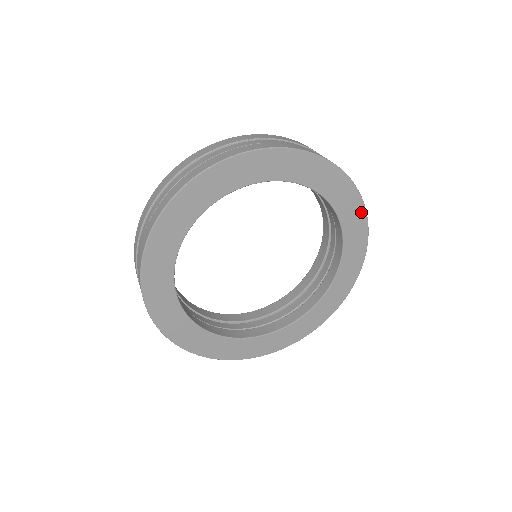
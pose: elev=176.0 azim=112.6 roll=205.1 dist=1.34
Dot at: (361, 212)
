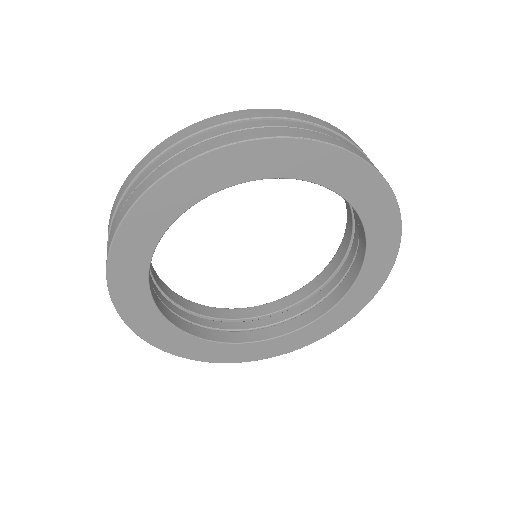
Dot at: (394, 247)
